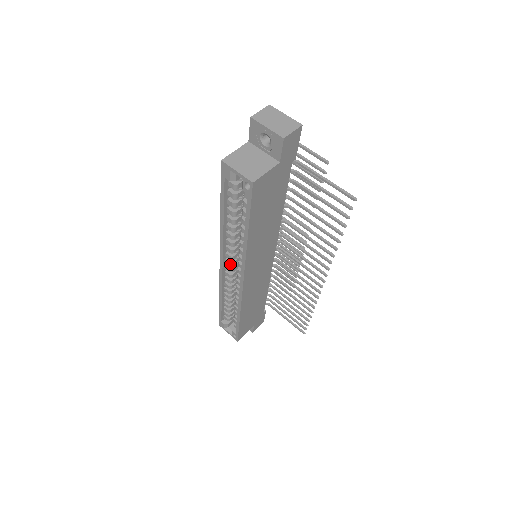
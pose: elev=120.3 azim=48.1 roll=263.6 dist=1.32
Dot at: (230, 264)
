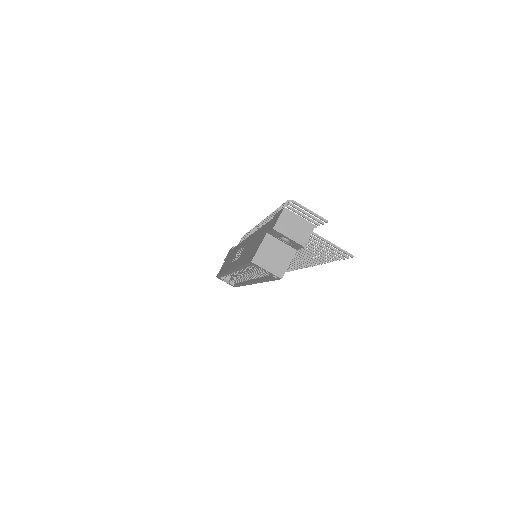
Dot at: (239, 272)
